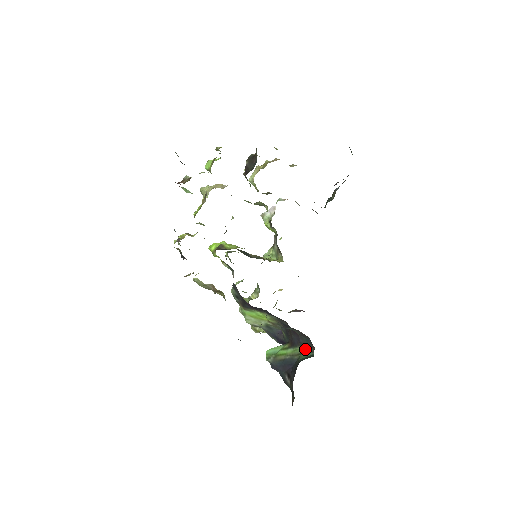
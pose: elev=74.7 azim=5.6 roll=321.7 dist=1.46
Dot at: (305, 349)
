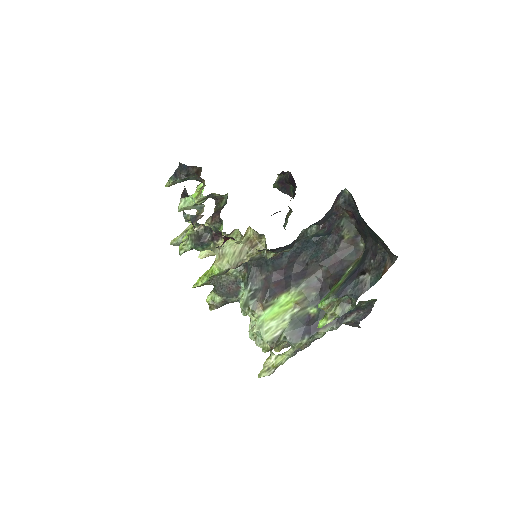
Dot at: (354, 264)
